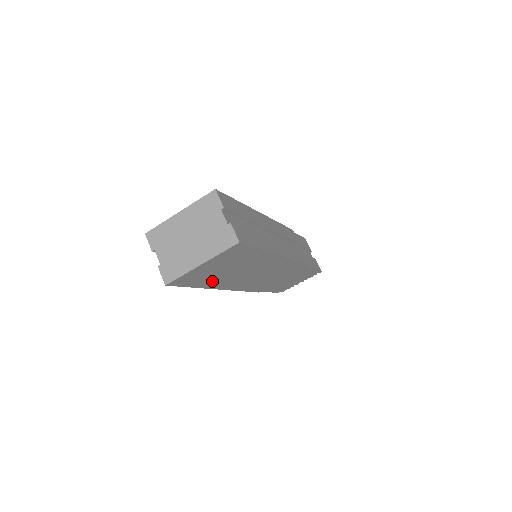
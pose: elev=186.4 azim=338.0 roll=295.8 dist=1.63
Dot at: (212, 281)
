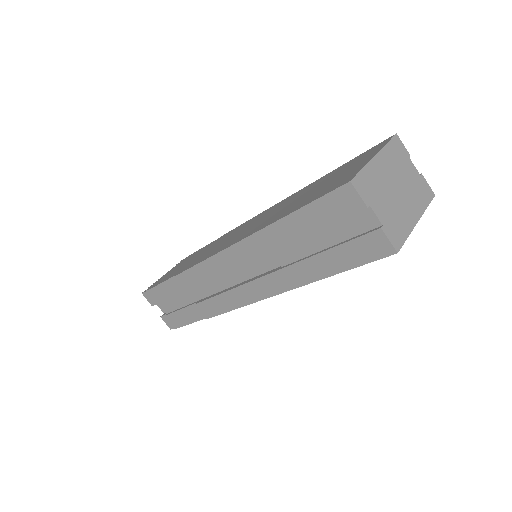
Dot at: occluded
